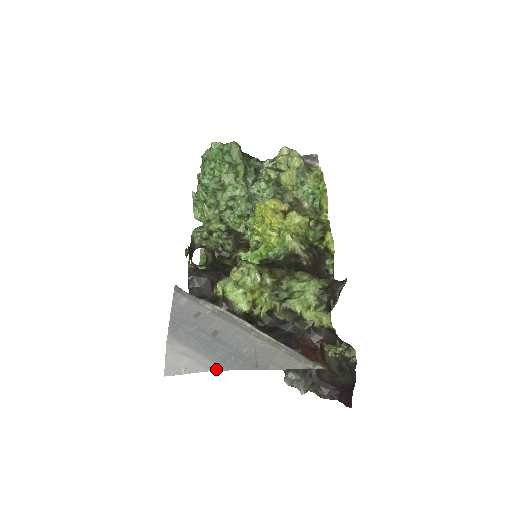
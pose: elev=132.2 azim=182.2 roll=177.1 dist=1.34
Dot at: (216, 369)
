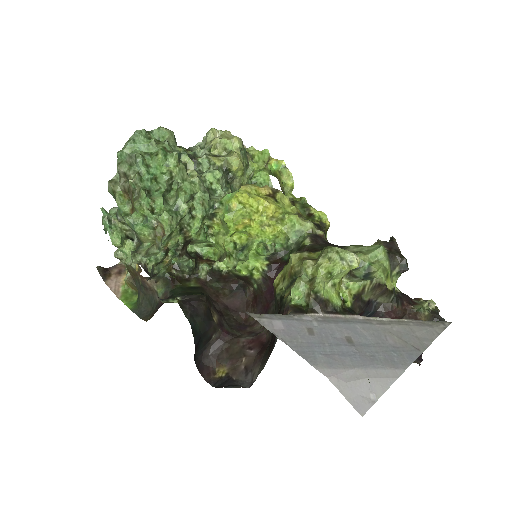
Dot at: (399, 373)
